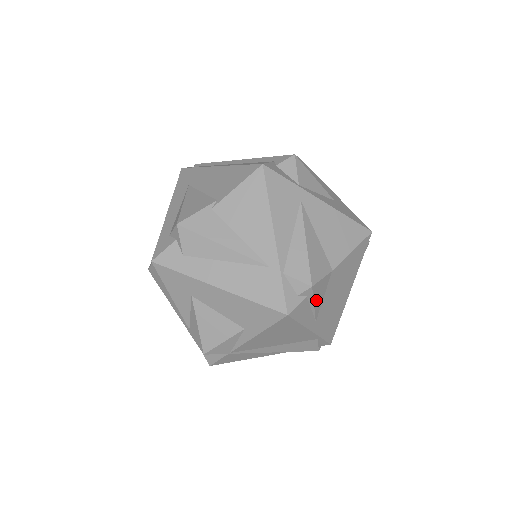
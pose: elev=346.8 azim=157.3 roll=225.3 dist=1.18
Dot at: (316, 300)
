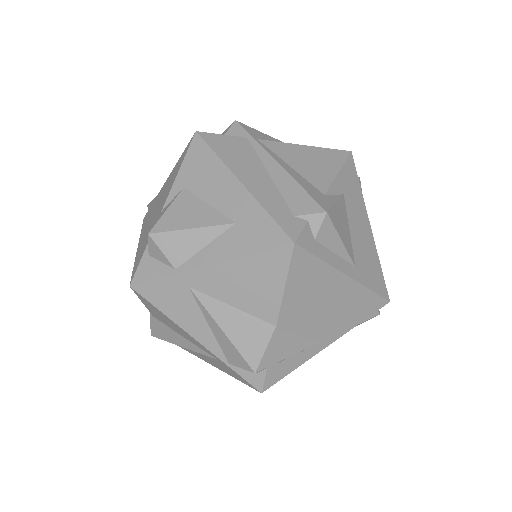
Dot at: (286, 353)
